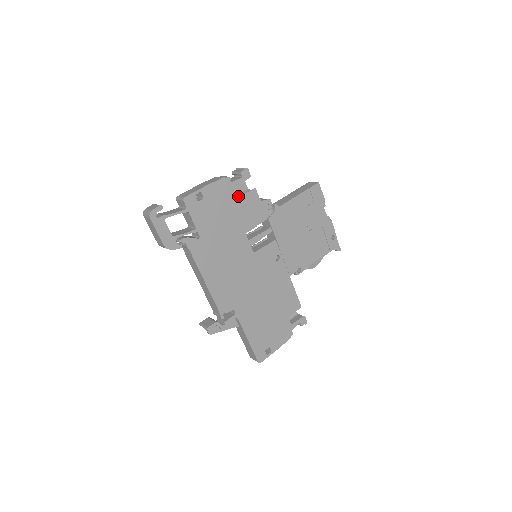
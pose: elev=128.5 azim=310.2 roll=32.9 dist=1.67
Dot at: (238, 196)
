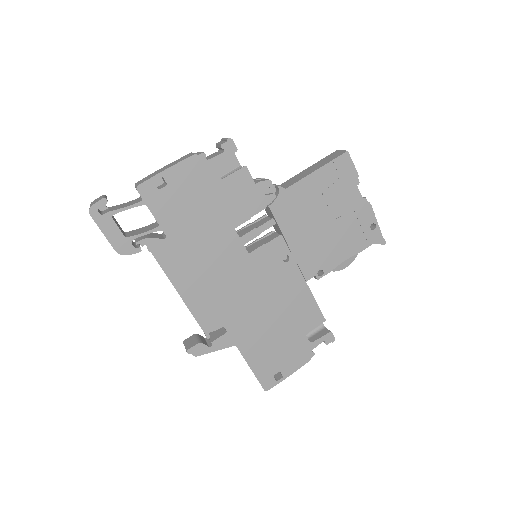
Dot at: (219, 178)
